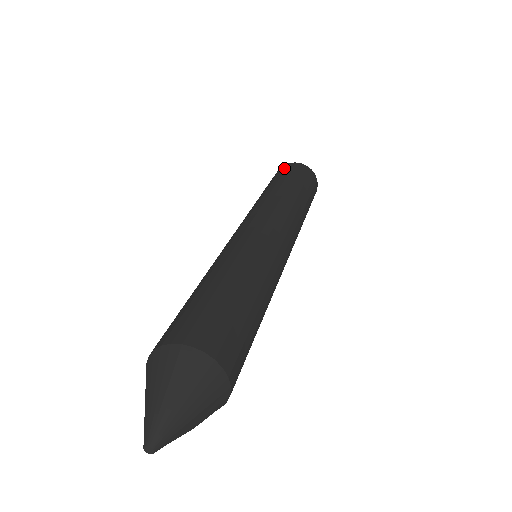
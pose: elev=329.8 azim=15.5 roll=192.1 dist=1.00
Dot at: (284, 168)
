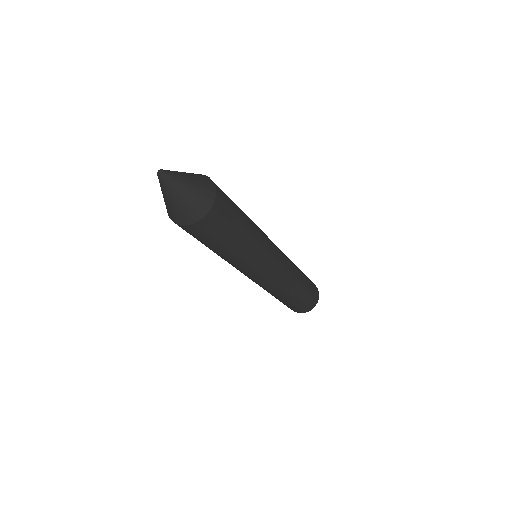
Dot at: occluded
